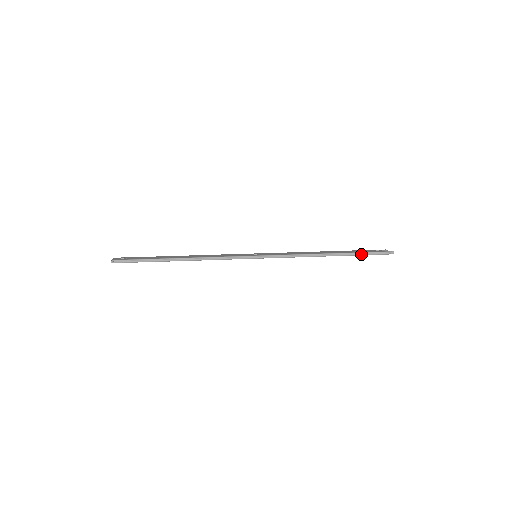
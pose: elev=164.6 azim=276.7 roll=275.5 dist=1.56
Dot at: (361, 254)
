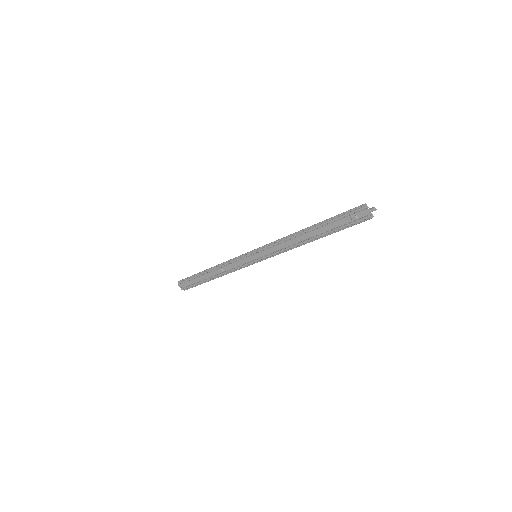
Dot at: (334, 216)
